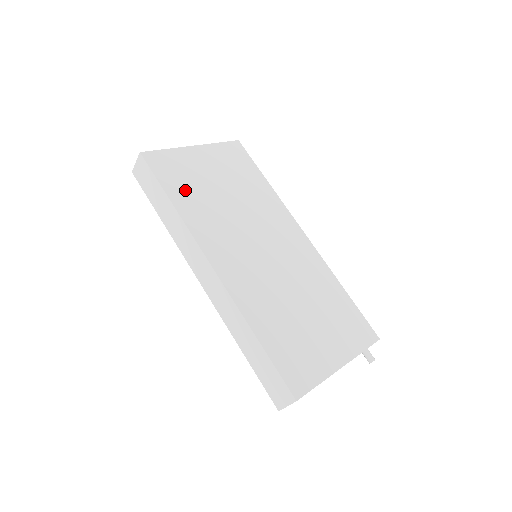
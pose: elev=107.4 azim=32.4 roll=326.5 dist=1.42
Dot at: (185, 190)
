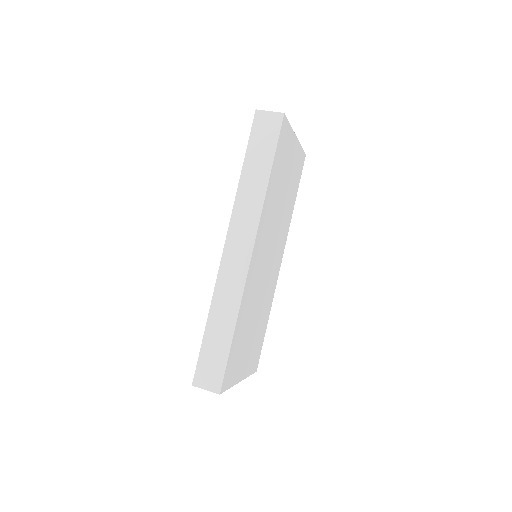
Dot at: (277, 173)
